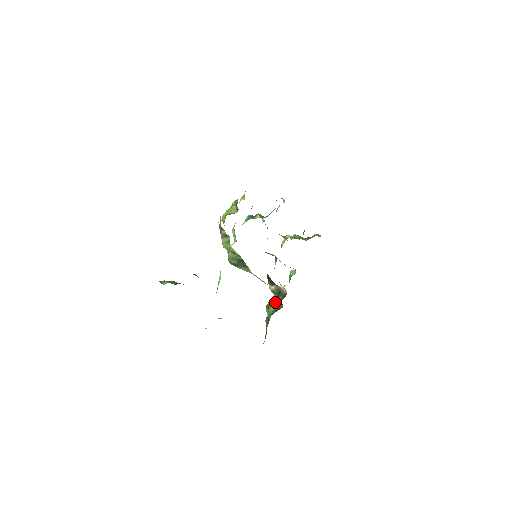
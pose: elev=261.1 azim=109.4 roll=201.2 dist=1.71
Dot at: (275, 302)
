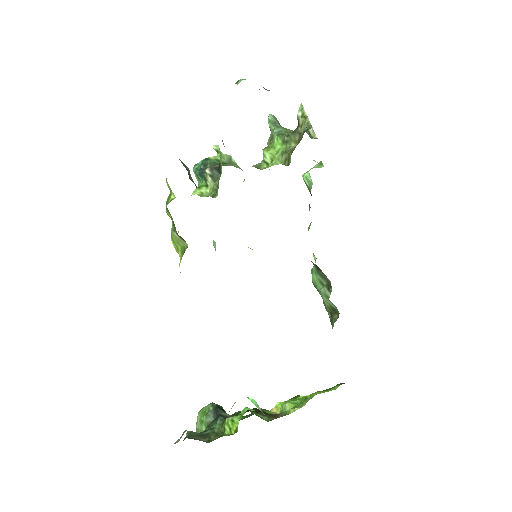
Dot at: (322, 293)
